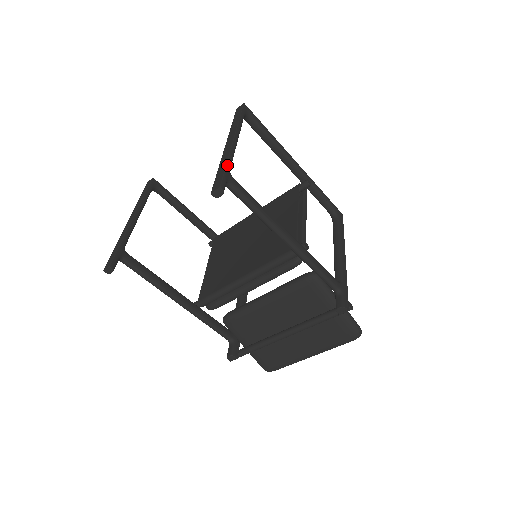
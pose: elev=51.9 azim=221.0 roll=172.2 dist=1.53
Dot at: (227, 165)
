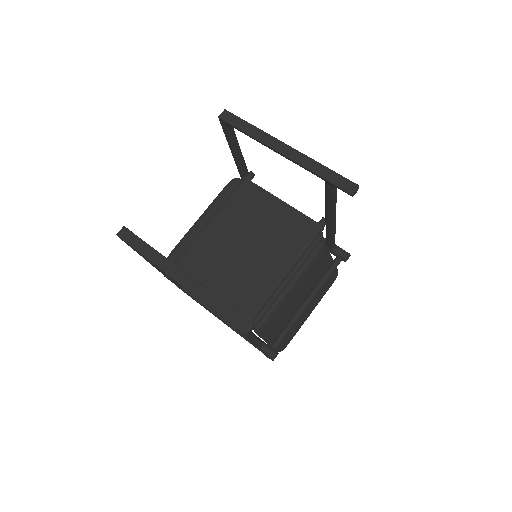
Dot at: (327, 168)
